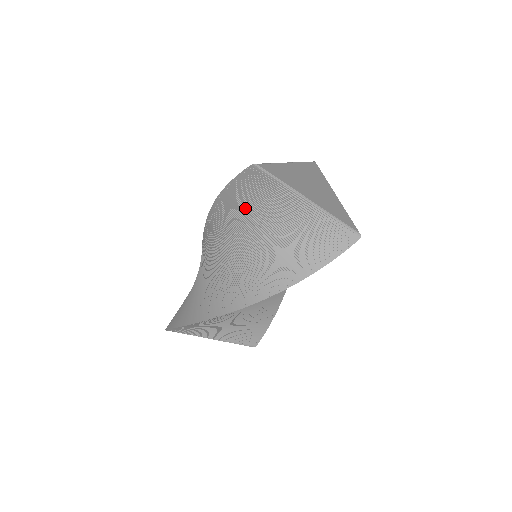
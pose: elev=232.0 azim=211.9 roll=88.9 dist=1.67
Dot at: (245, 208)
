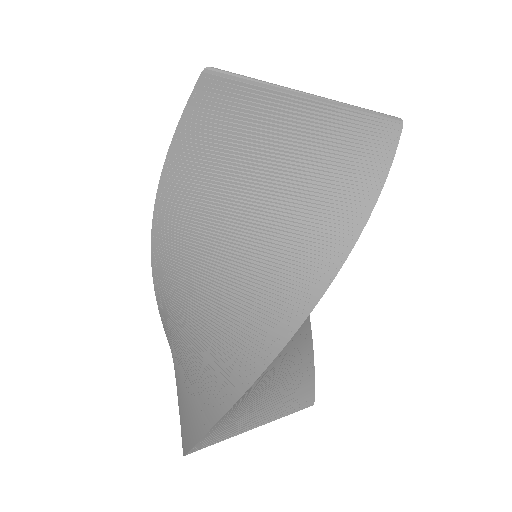
Dot at: (216, 169)
